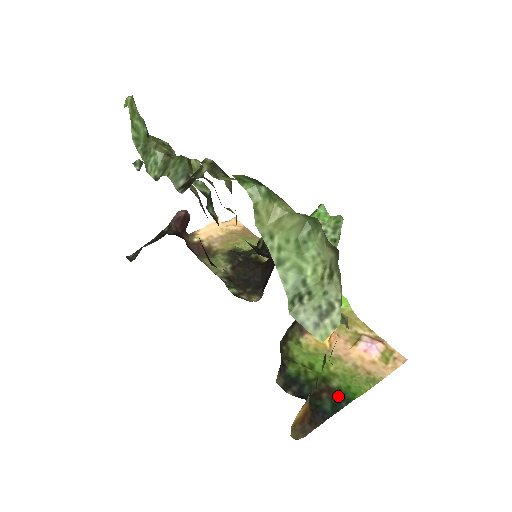
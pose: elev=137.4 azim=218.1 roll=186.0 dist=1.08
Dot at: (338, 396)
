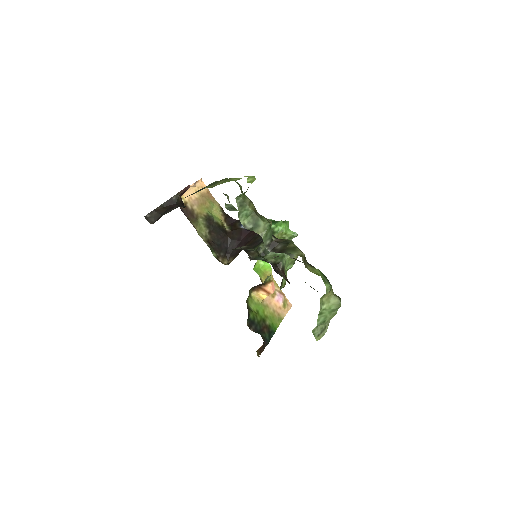
Dot at: (270, 330)
